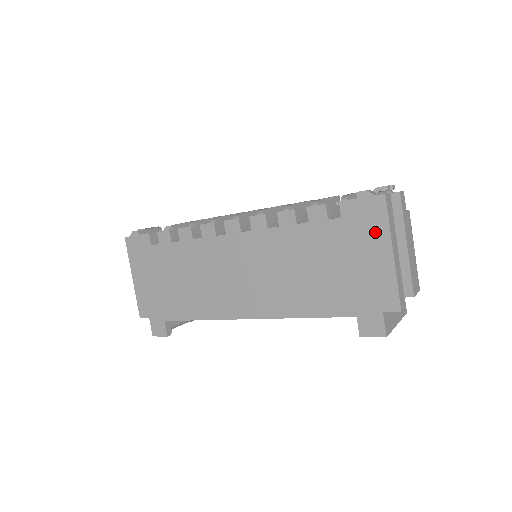
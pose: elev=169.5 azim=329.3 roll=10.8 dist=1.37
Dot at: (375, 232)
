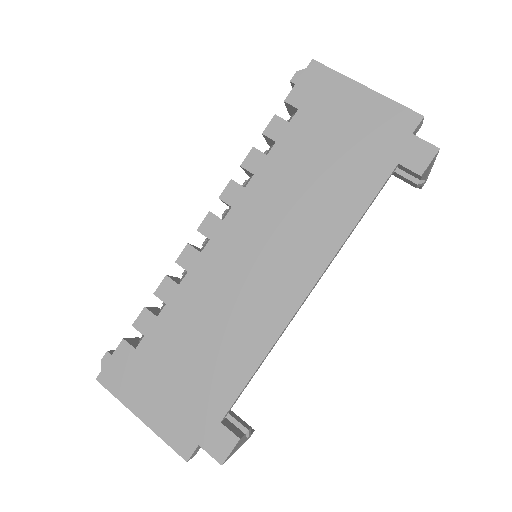
Dot at: (335, 89)
